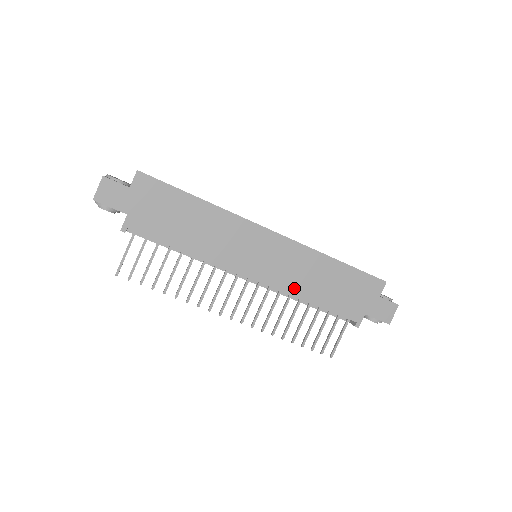
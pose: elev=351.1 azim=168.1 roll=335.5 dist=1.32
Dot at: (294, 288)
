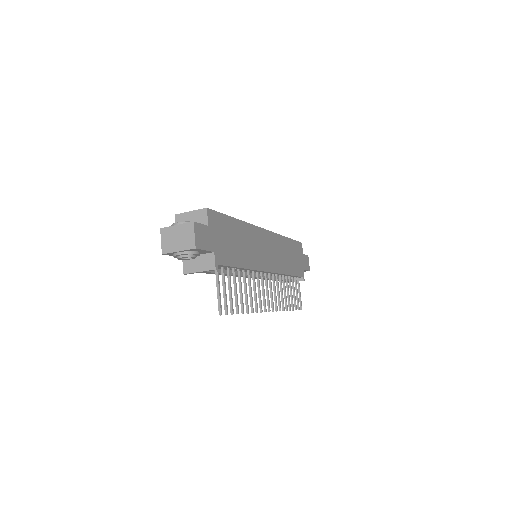
Dot at: (283, 268)
